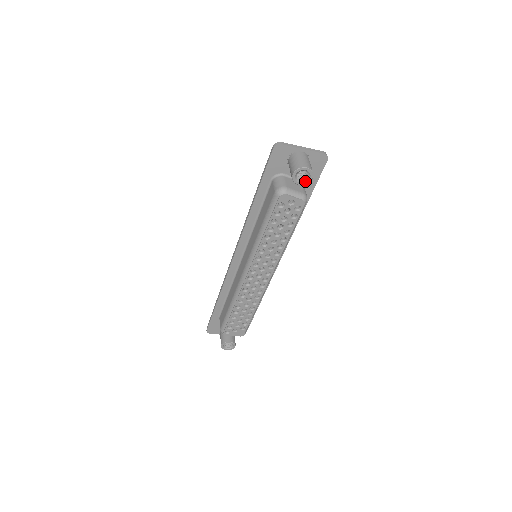
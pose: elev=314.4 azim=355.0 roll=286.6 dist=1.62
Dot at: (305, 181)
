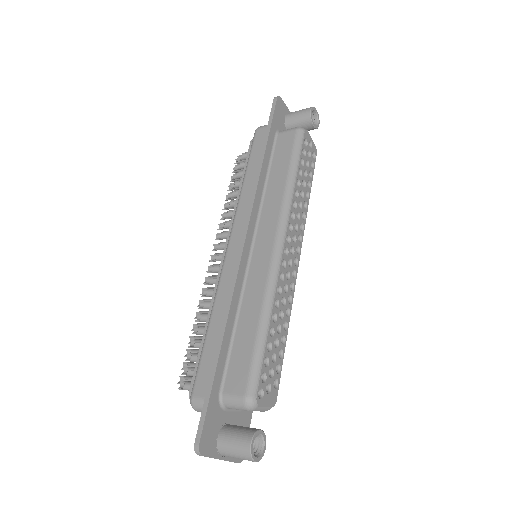
Dot at: (316, 125)
